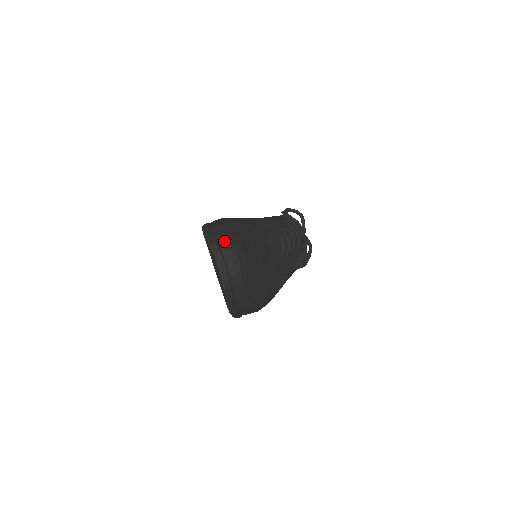
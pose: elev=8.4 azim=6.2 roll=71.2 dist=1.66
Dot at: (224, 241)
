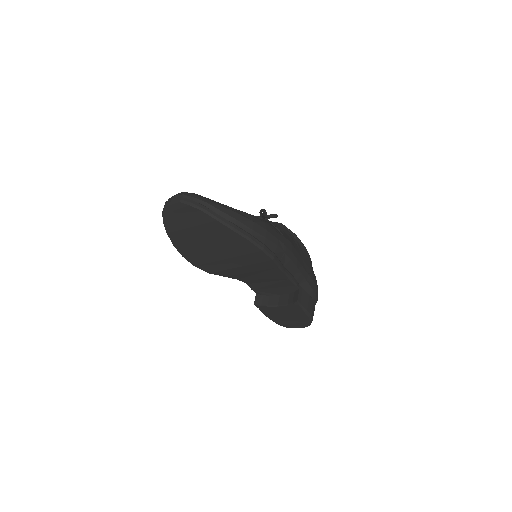
Dot at: occluded
